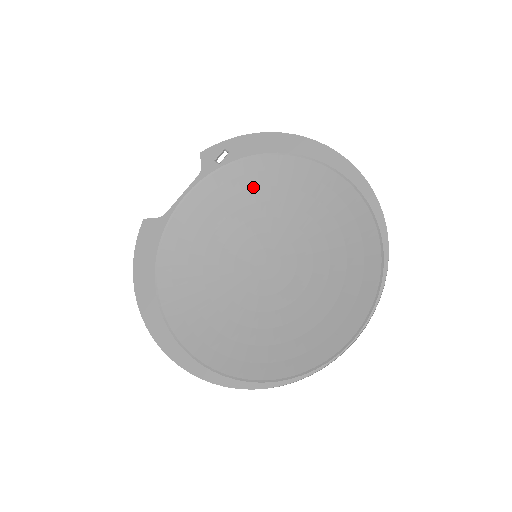
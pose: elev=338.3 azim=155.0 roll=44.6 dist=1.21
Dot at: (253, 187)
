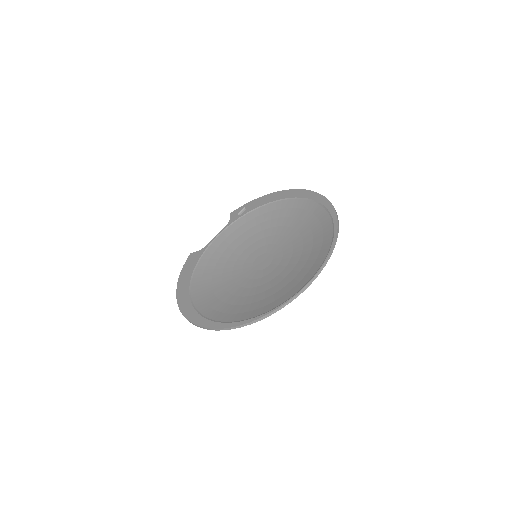
Dot at: (260, 223)
